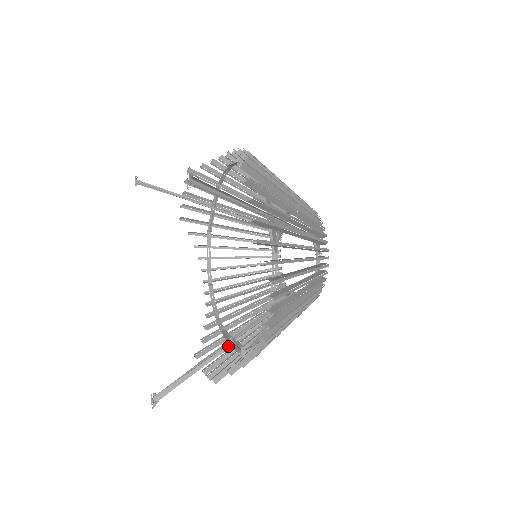
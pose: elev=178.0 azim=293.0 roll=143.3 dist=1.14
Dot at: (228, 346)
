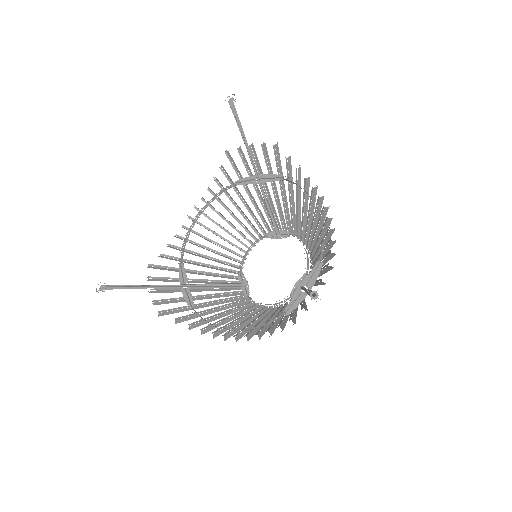
Dot at: occluded
